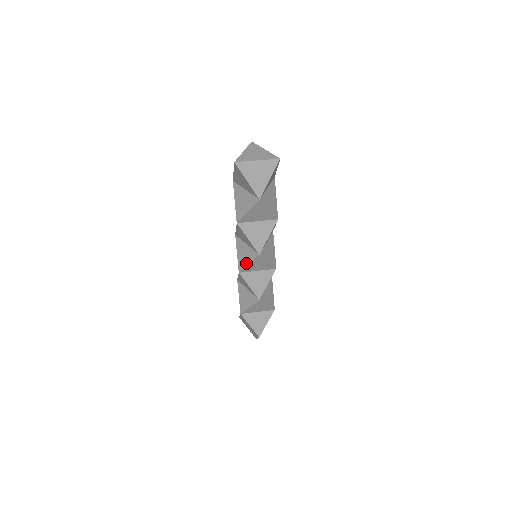
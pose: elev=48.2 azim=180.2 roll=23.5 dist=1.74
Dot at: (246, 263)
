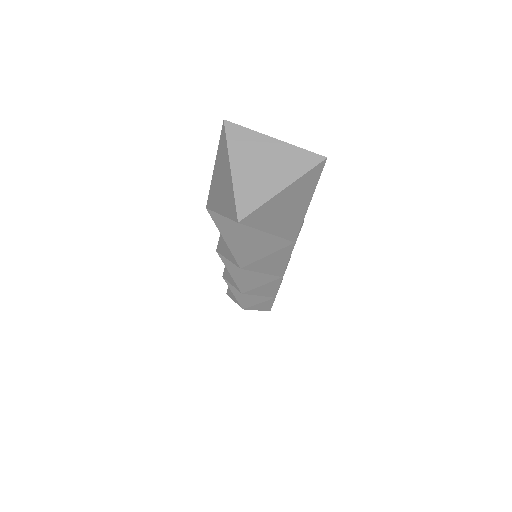
Dot at: (255, 285)
